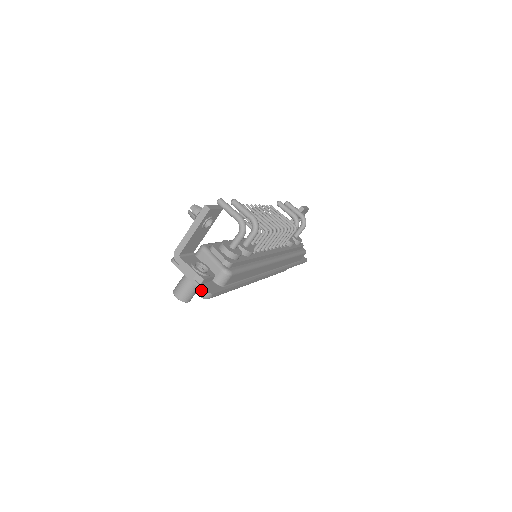
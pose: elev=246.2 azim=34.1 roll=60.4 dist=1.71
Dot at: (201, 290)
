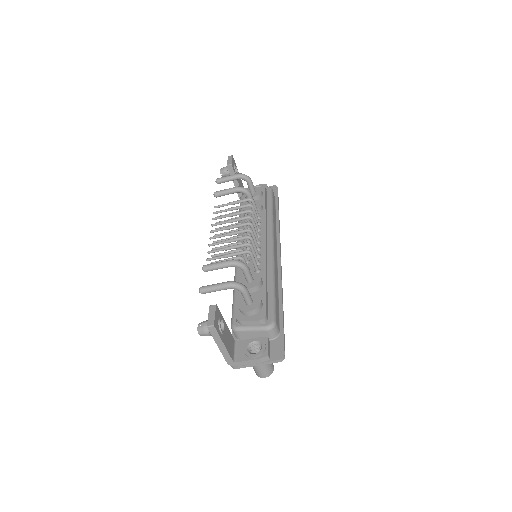
Dot at: occluded
